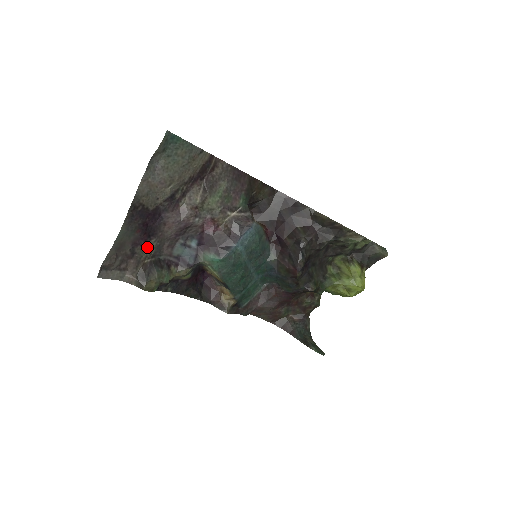
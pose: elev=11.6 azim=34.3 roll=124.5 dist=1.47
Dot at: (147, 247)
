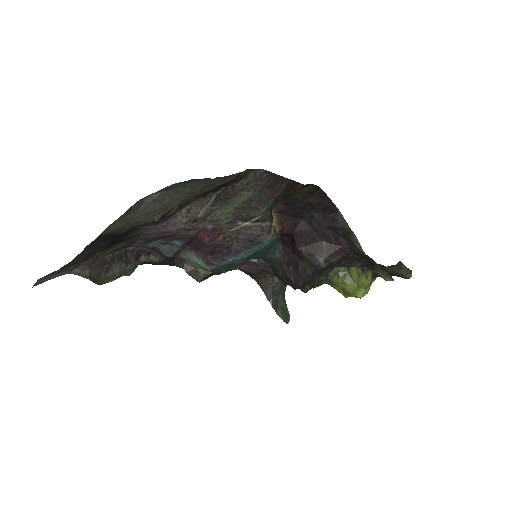
Dot at: (110, 249)
